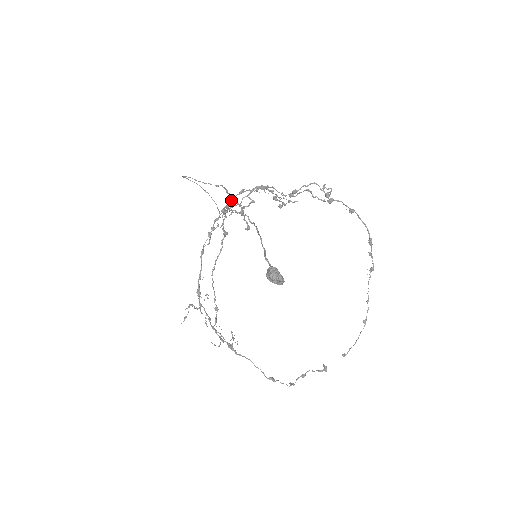
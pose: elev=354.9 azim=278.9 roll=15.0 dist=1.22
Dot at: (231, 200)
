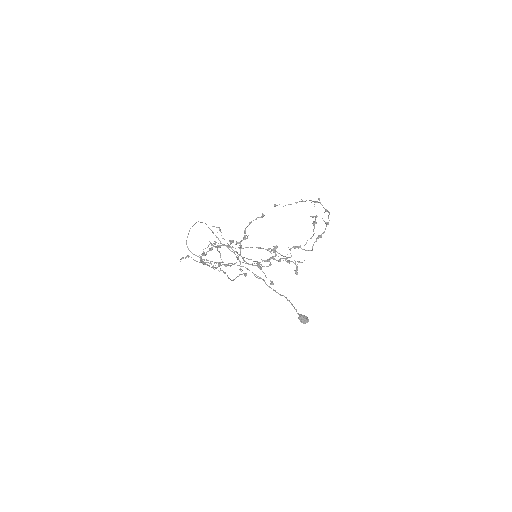
Dot at: (240, 248)
